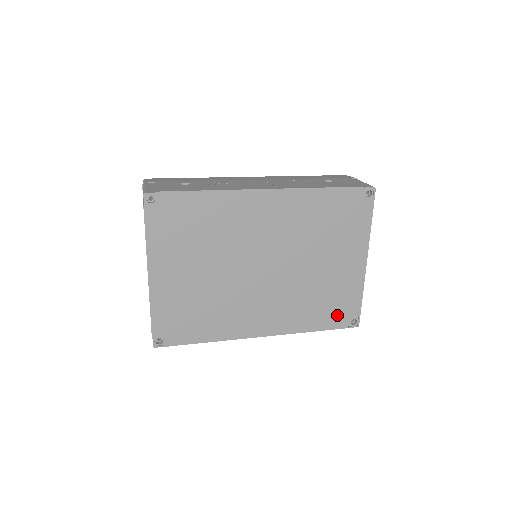
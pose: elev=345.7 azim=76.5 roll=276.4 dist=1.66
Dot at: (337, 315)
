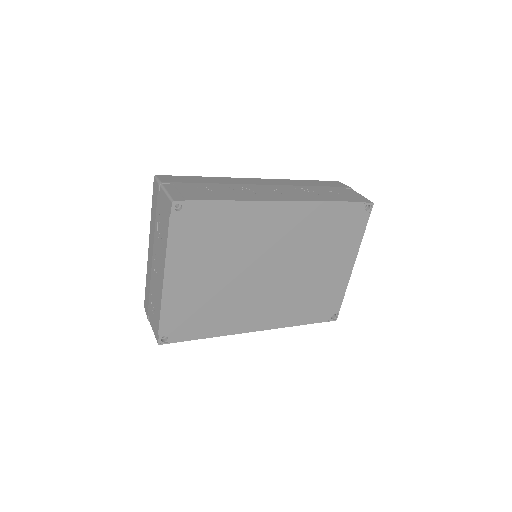
Dot at: (321, 311)
